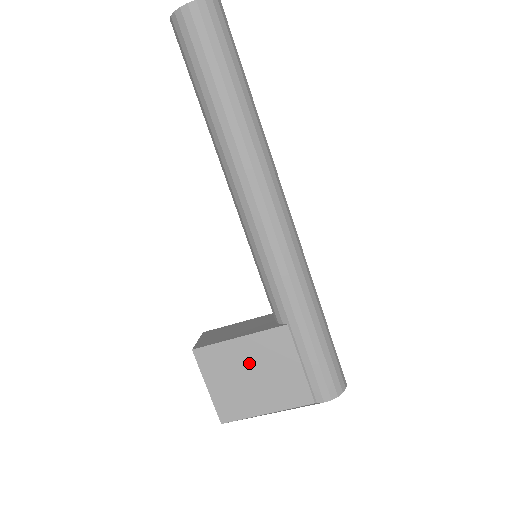
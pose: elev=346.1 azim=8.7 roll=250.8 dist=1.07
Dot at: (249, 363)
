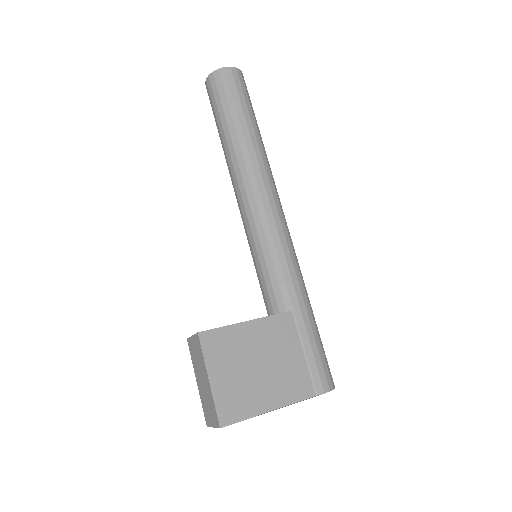
Dot at: (255, 350)
